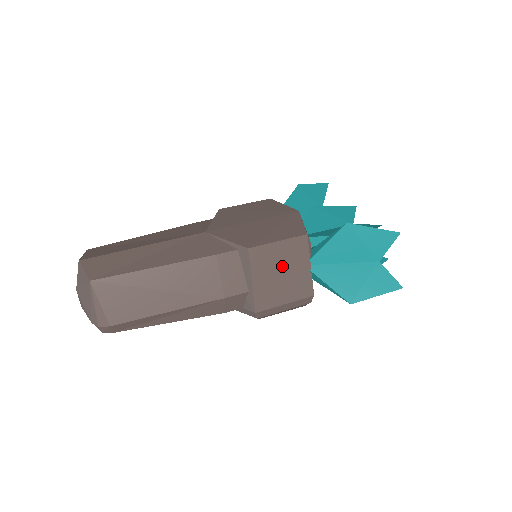
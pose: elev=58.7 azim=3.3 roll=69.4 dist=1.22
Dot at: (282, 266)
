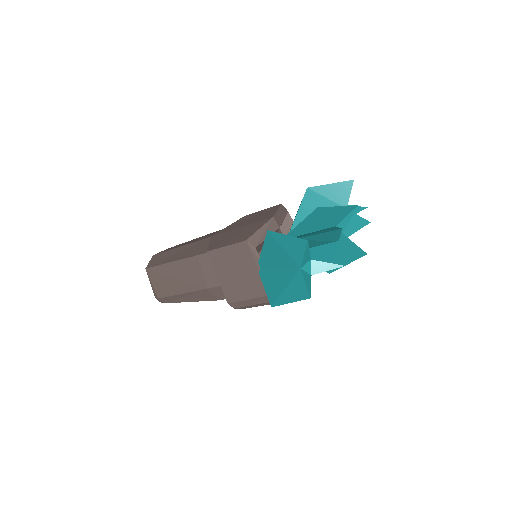
Dot at: (235, 267)
